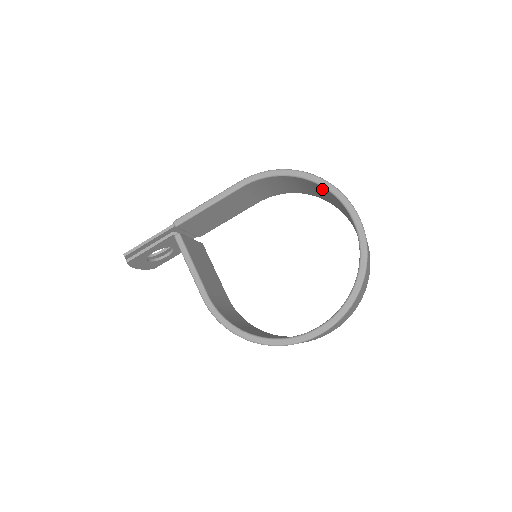
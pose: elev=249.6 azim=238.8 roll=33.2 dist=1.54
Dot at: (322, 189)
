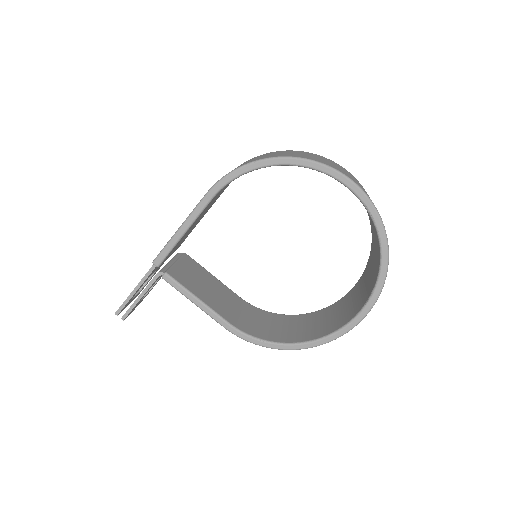
Dot at: occluded
